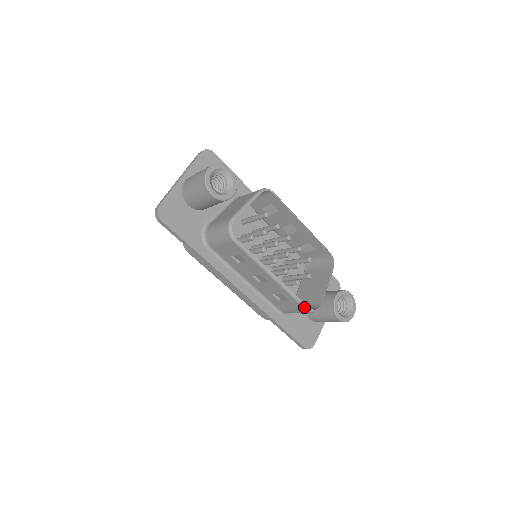
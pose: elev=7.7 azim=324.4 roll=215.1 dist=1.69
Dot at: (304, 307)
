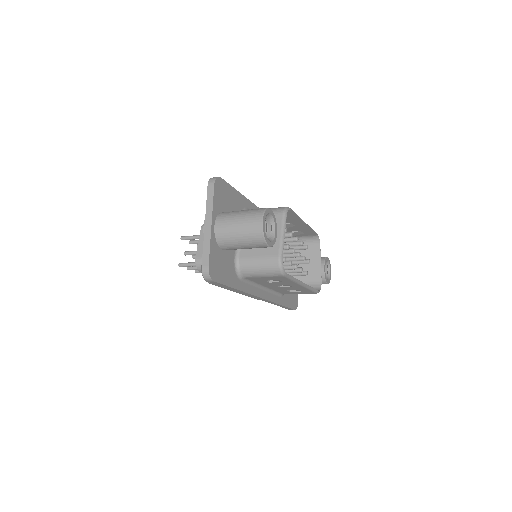
Dot at: (316, 292)
